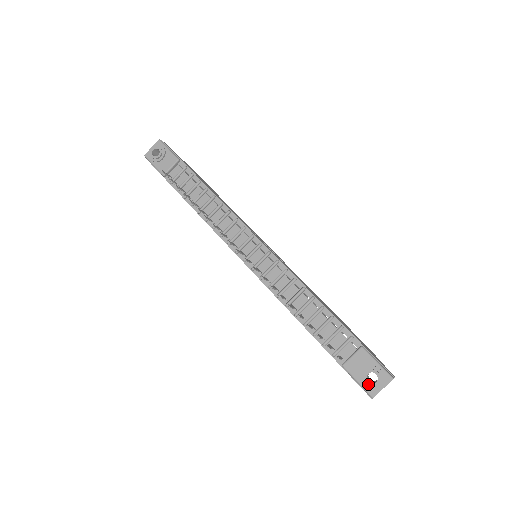
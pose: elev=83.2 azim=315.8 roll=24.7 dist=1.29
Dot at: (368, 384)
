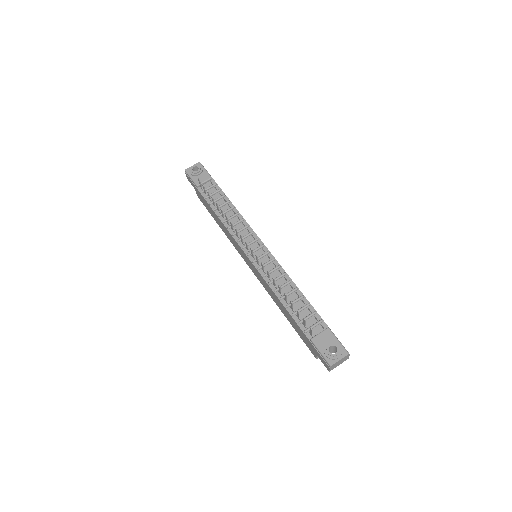
Dot at: (329, 354)
